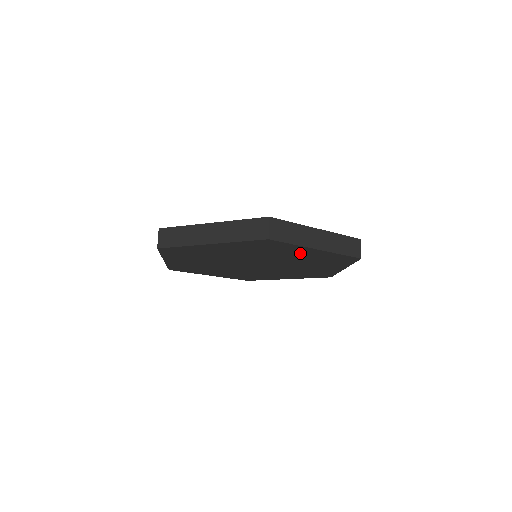
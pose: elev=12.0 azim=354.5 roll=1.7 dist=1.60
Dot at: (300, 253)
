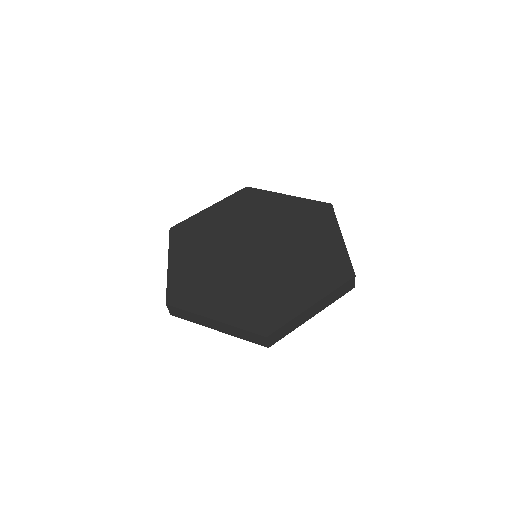
Dot at: occluded
